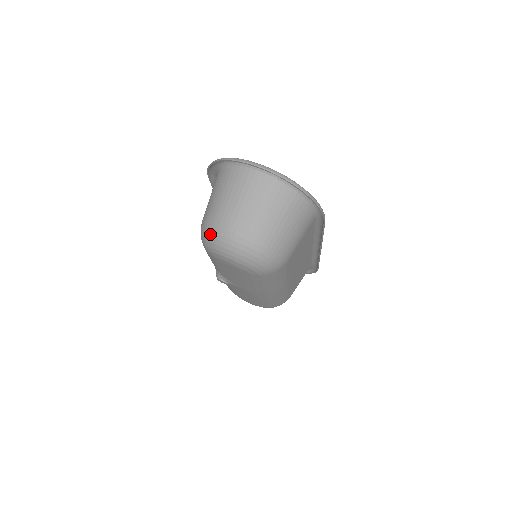
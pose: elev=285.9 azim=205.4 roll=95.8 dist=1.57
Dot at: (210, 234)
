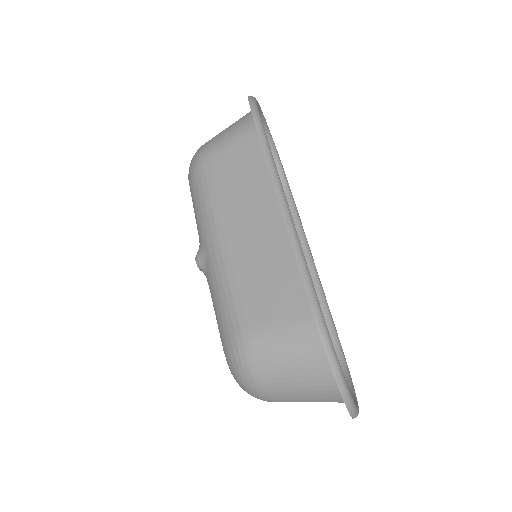
Dot at: (247, 385)
